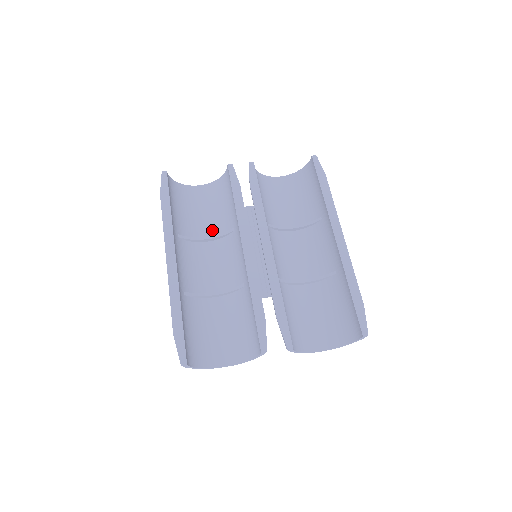
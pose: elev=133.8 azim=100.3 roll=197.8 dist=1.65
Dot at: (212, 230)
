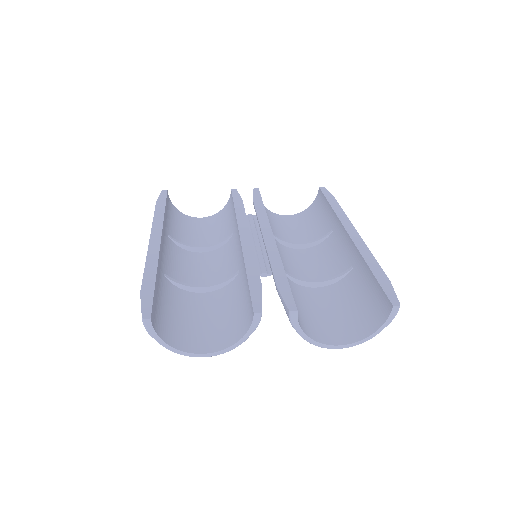
Dot at: (209, 244)
